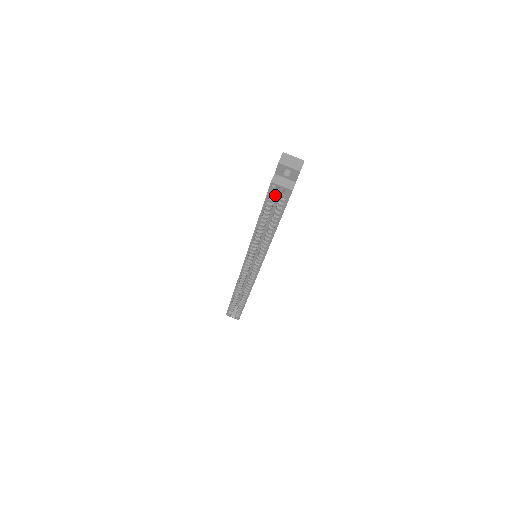
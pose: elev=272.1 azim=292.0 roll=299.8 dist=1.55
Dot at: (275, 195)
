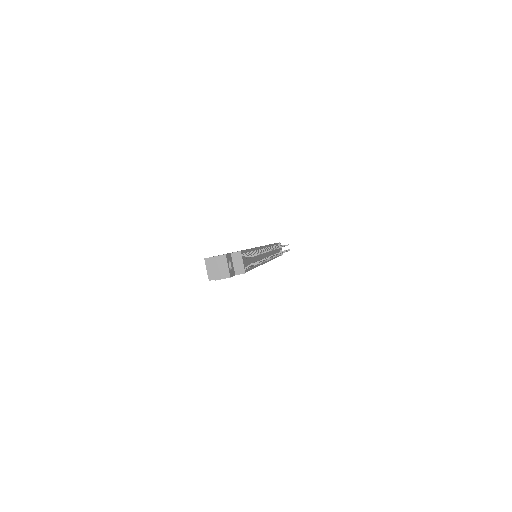
Dot at: occluded
